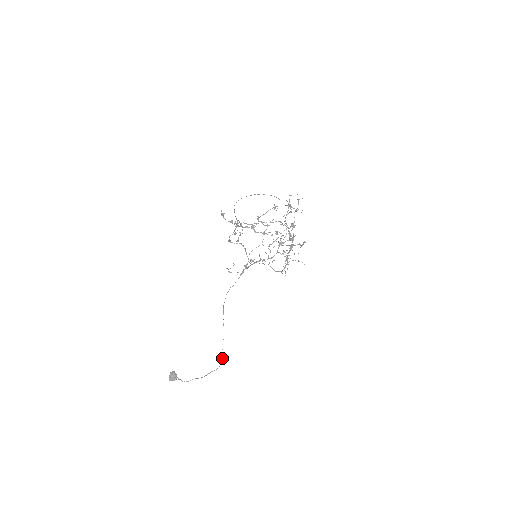
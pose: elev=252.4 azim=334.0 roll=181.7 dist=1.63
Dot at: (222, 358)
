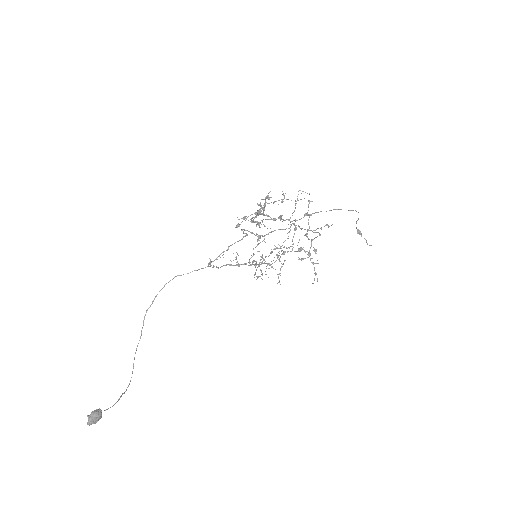
Dot at: (132, 372)
